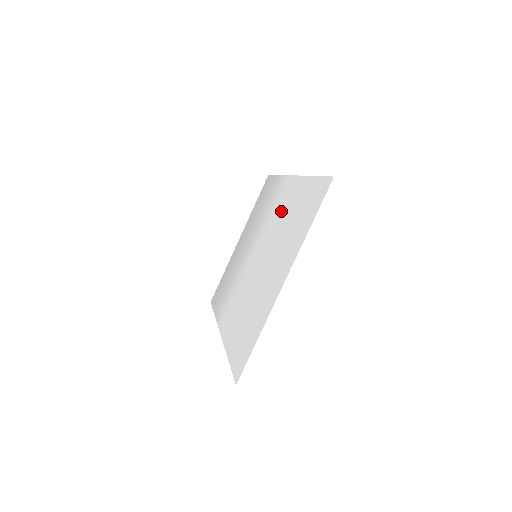
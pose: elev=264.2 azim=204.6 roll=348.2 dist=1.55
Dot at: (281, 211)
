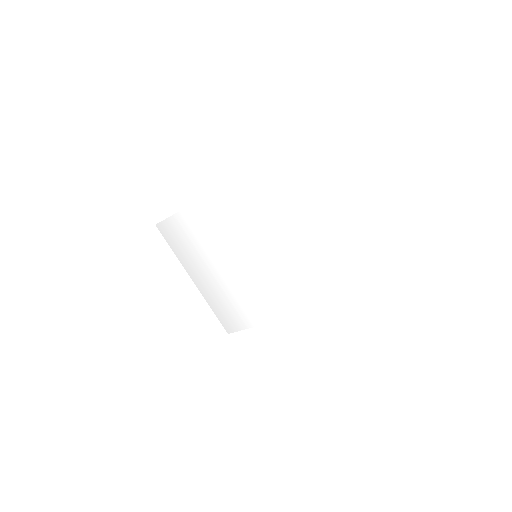
Dot at: (244, 214)
